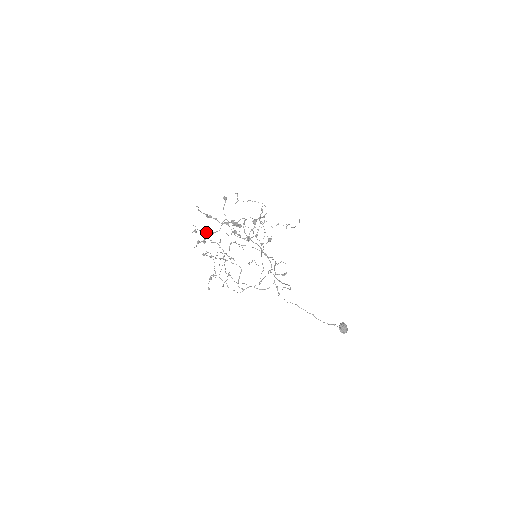
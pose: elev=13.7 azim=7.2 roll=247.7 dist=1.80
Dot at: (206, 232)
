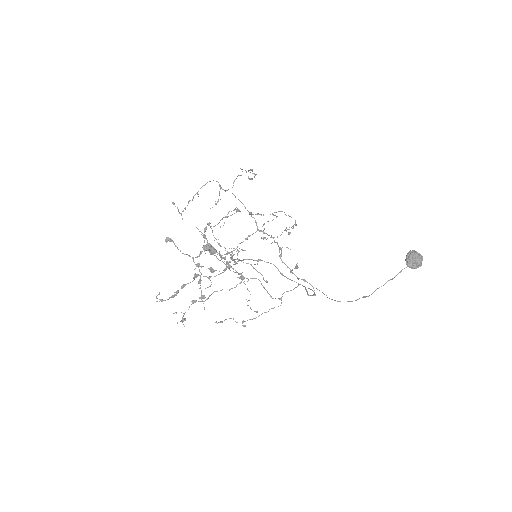
Dot at: (192, 303)
